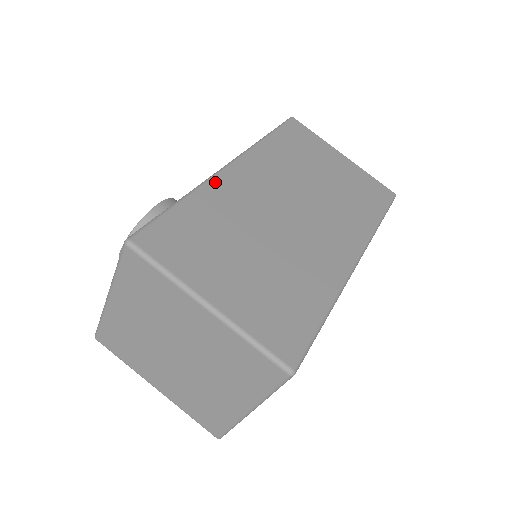
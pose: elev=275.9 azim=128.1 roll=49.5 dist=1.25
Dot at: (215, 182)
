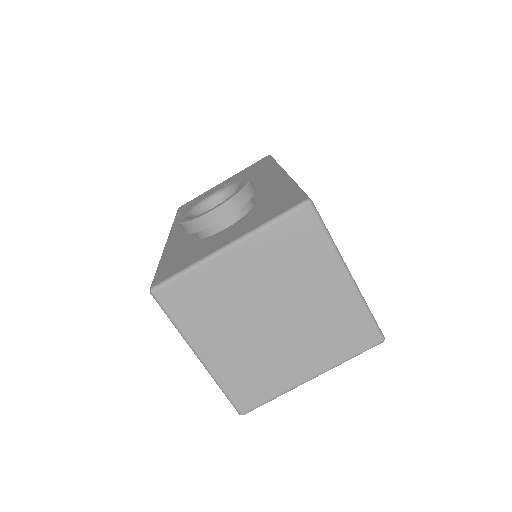
Dot at: occluded
